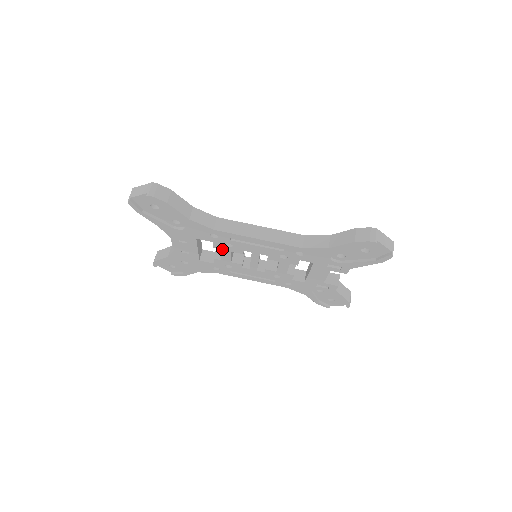
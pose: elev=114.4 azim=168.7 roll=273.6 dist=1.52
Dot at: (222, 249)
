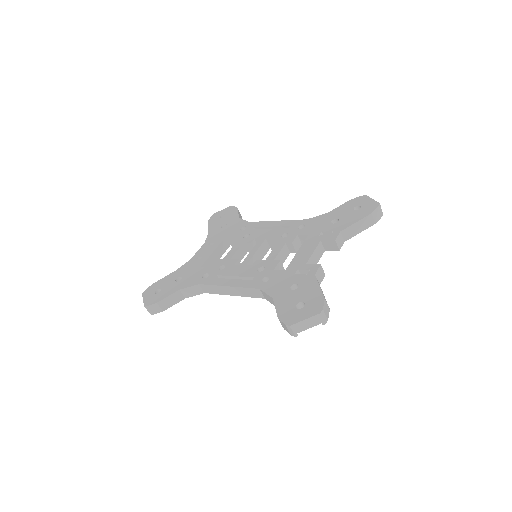
Dot at: occluded
